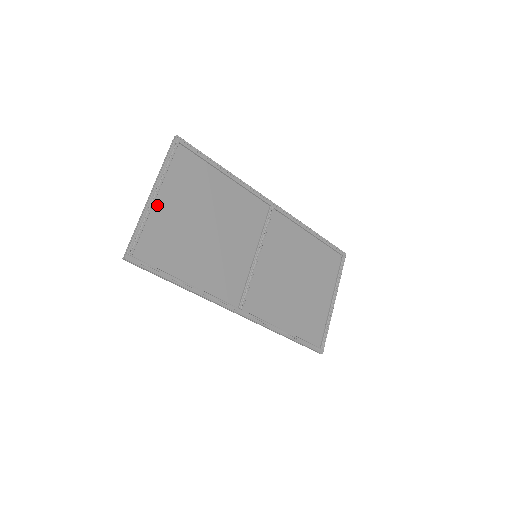
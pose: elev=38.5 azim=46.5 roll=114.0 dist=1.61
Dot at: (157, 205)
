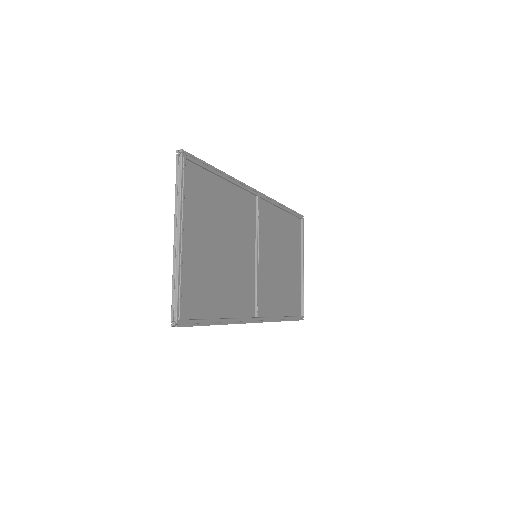
Dot at: (184, 247)
